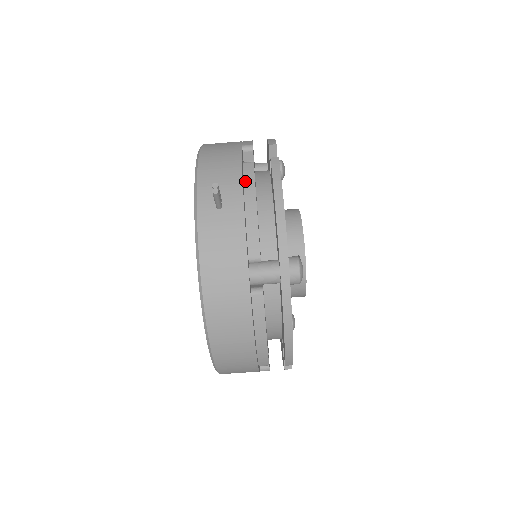
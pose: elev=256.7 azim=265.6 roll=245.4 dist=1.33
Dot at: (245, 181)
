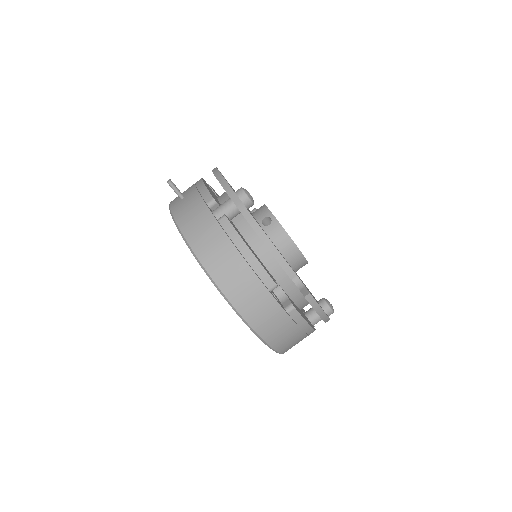
Dot at: (196, 182)
